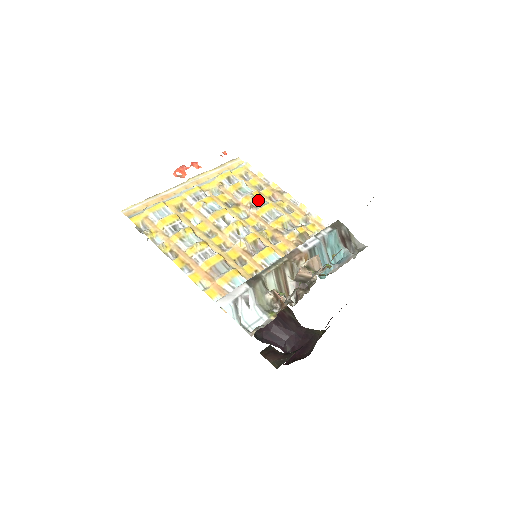
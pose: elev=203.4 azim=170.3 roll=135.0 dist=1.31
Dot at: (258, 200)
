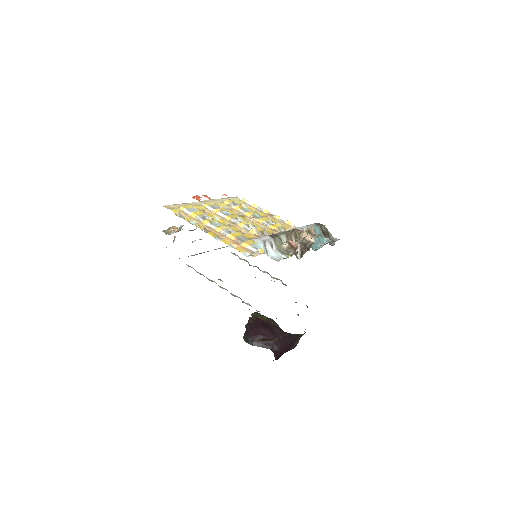
Dot at: (258, 215)
